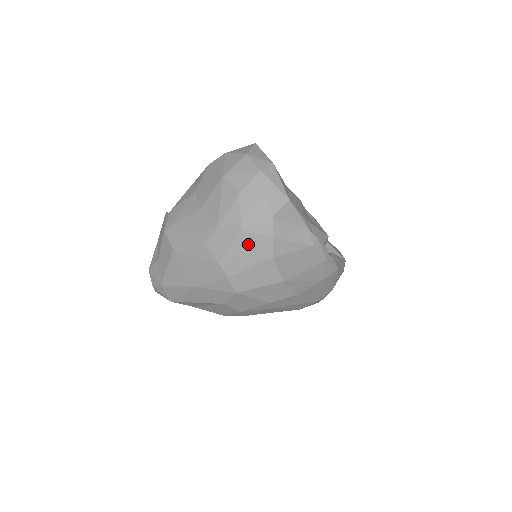
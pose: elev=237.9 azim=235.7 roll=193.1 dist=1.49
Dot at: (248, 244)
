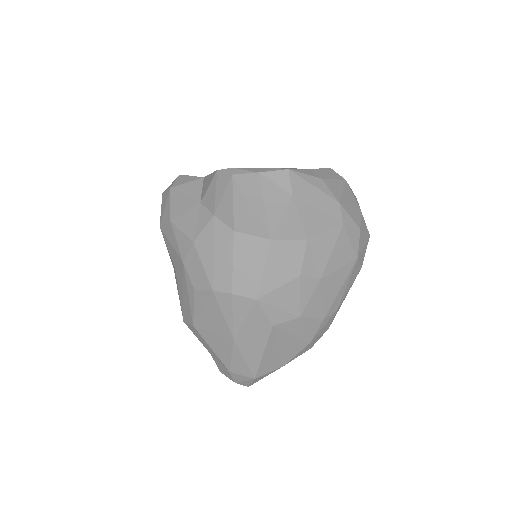
Dot at: (208, 246)
